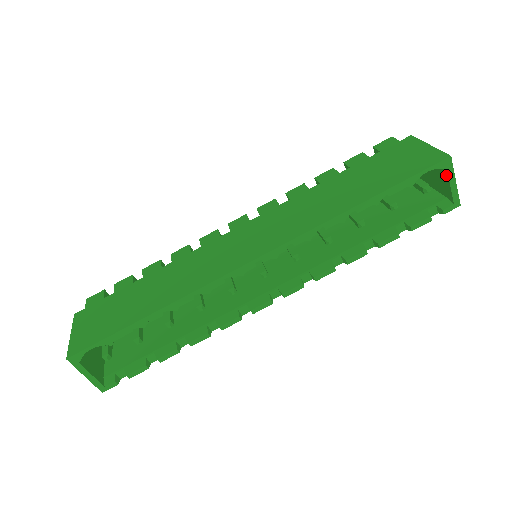
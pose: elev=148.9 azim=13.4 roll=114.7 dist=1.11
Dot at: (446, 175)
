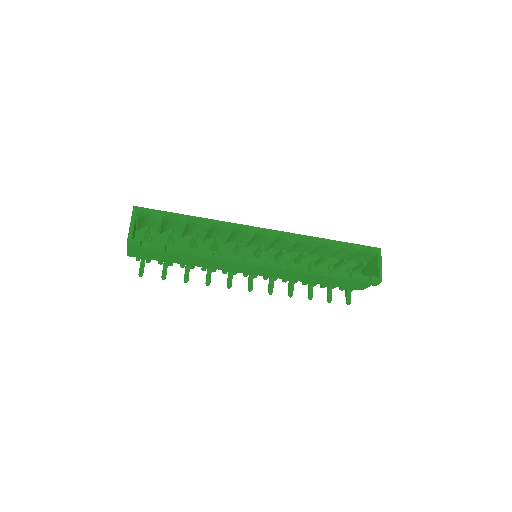
Dot at: (377, 259)
